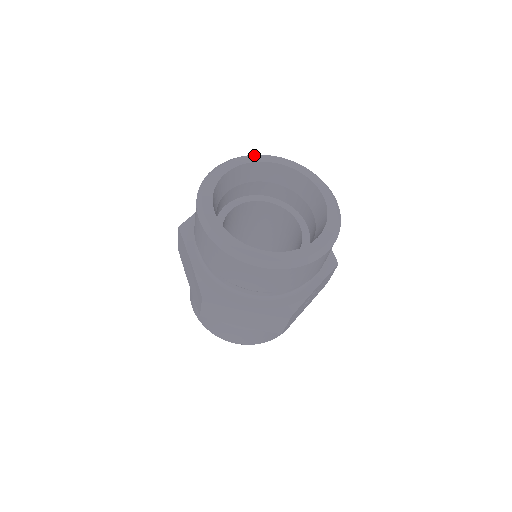
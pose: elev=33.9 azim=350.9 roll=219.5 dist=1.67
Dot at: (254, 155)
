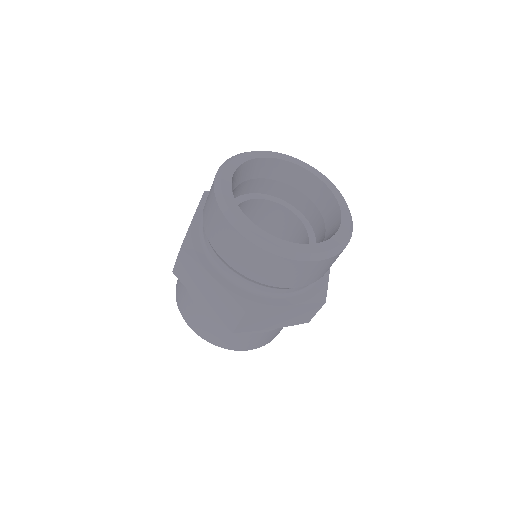
Dot at: (244, 153)
